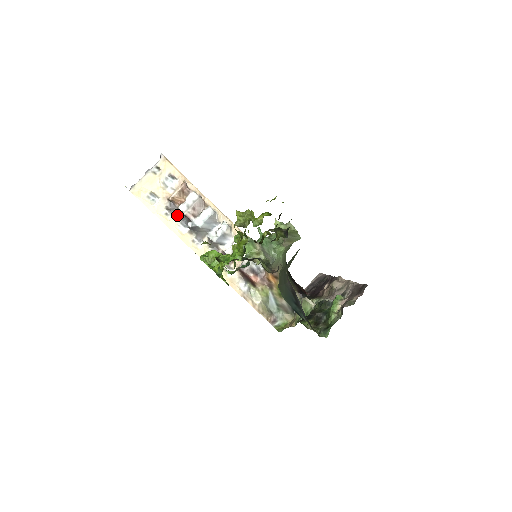
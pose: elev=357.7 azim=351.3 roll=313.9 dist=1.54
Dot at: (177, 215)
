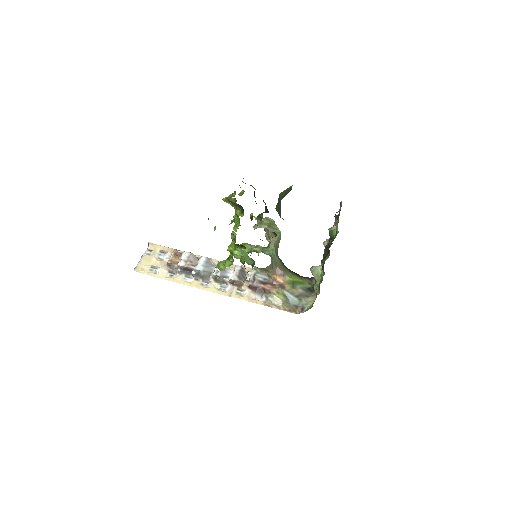
Dot at: (180, 271)
